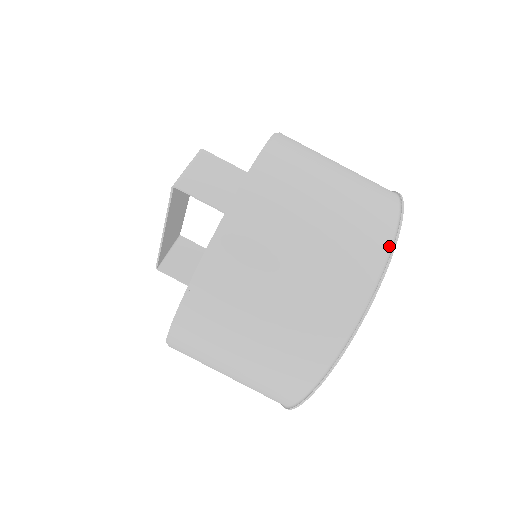
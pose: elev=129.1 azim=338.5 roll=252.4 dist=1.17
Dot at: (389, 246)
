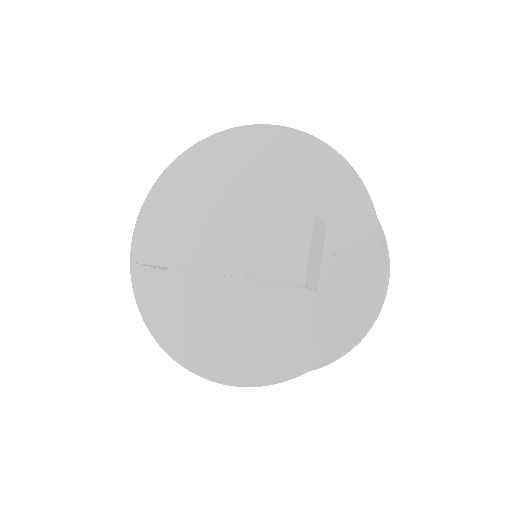
Dot at: (384, 296)
